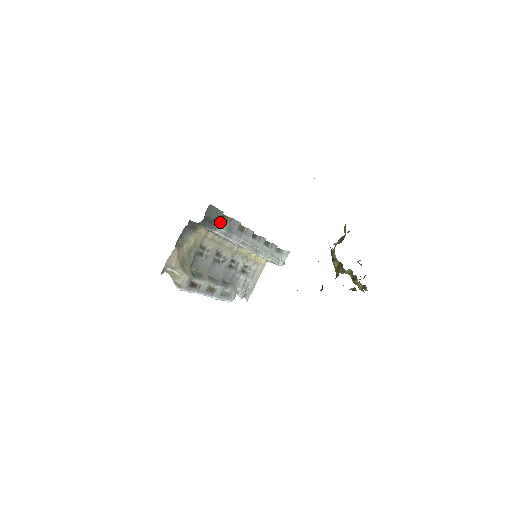
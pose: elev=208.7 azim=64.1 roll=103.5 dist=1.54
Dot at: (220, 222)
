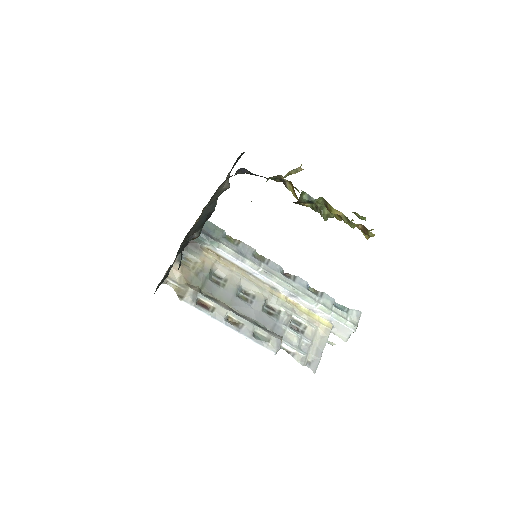
Dot at: (223, 241)
